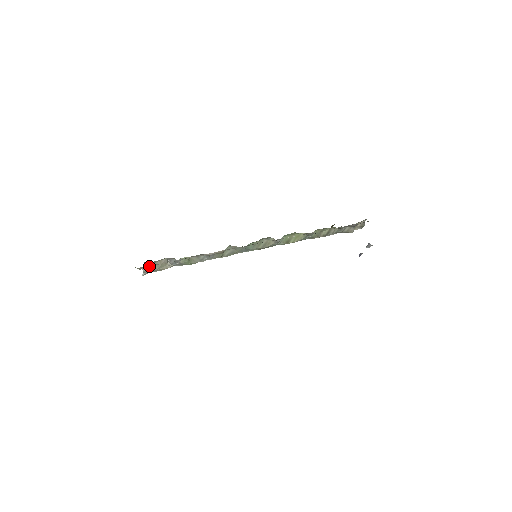
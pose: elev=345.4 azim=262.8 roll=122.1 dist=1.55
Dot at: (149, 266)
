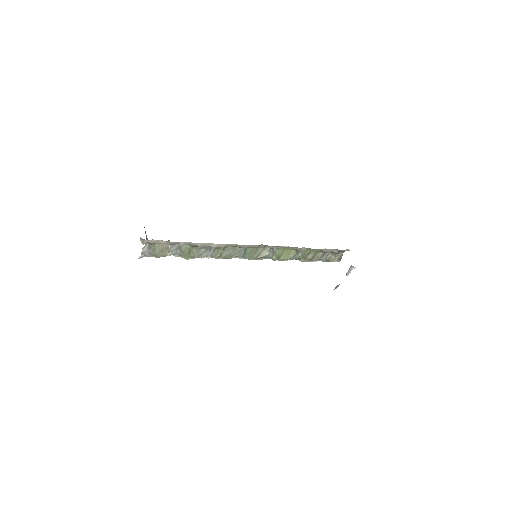
Dot at: (154, 242)
